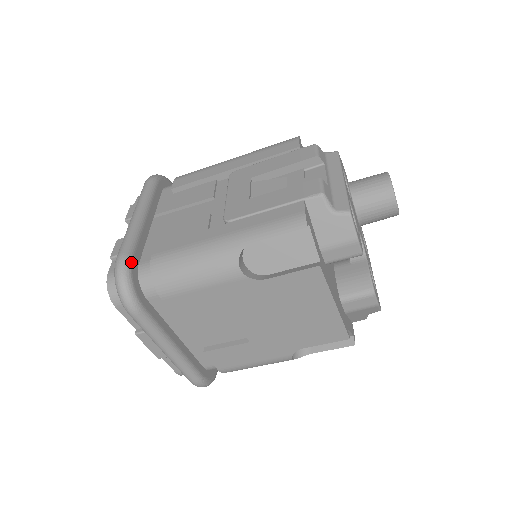
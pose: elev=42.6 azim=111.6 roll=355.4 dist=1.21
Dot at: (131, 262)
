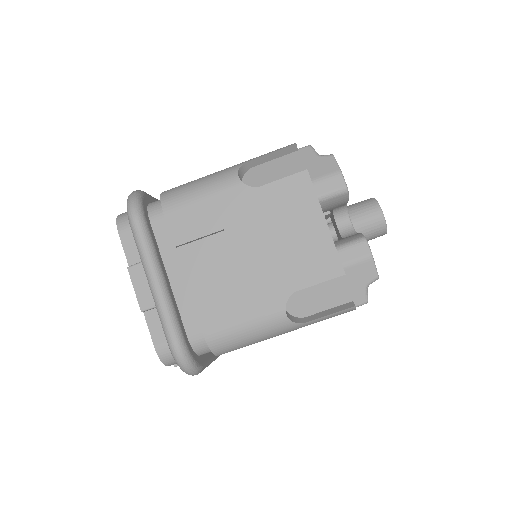
Dot at: (145, 194)
